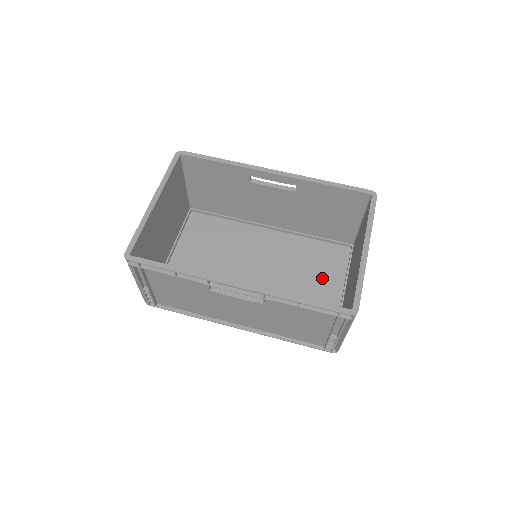
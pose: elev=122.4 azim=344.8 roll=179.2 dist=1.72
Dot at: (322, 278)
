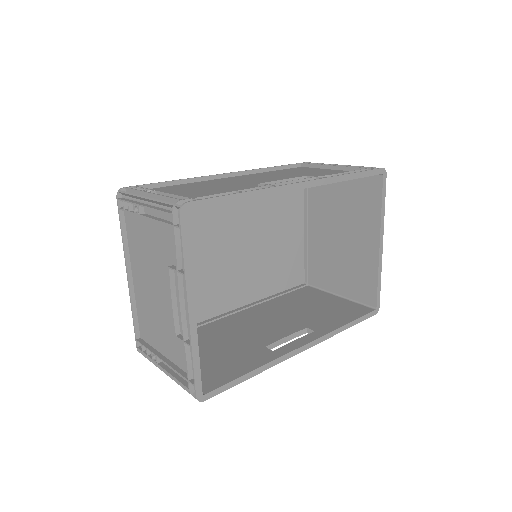
Dot at: (287, 220)
